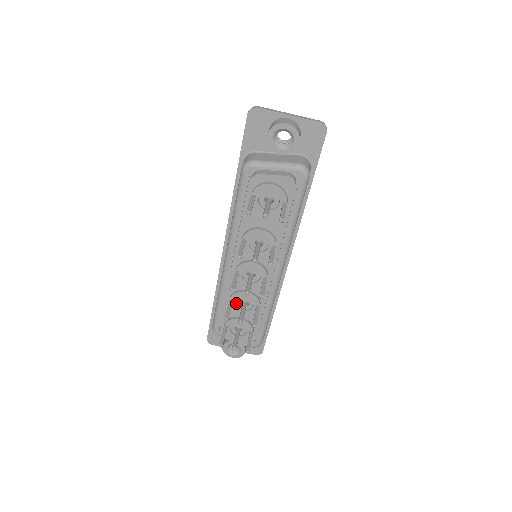
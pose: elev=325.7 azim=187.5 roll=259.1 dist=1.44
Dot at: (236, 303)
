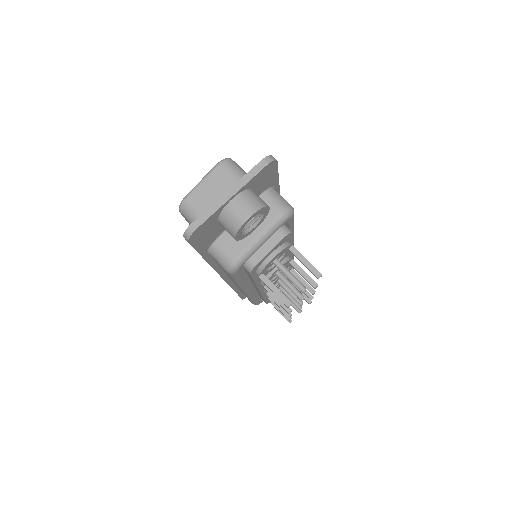
Dot at: occluded
